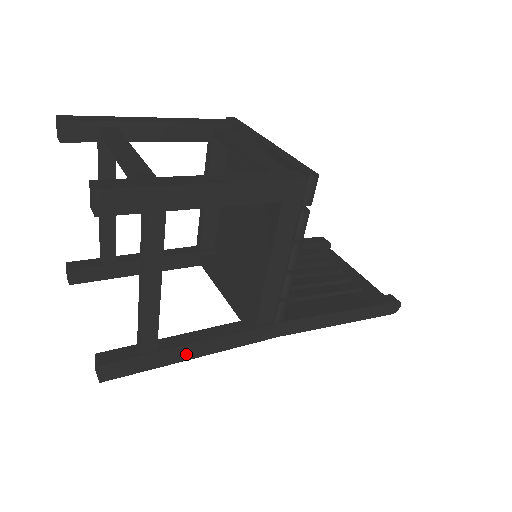
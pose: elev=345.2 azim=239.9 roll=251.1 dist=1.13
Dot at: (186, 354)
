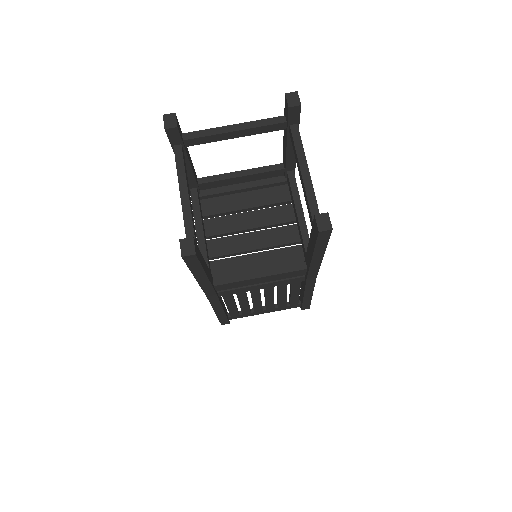
Dot at: occluded
